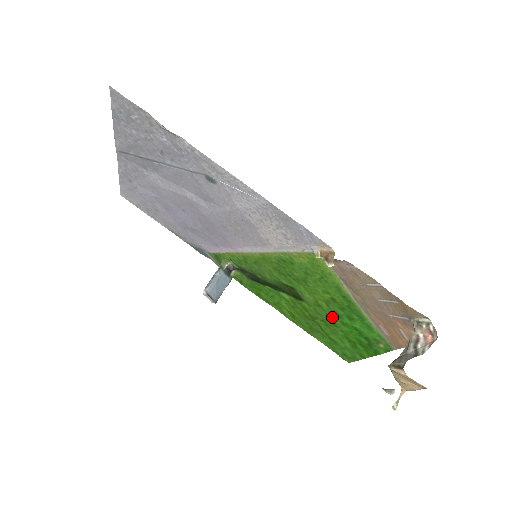
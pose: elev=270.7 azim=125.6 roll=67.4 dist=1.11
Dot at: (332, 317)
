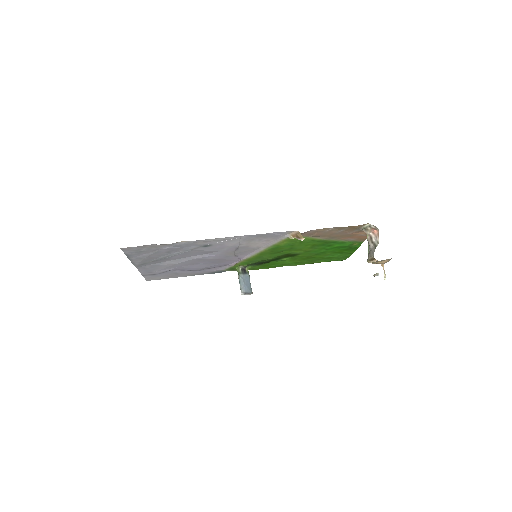
Dot at: (319, 251)
